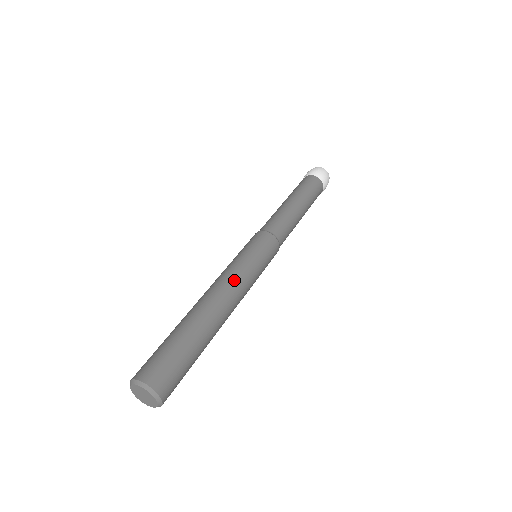
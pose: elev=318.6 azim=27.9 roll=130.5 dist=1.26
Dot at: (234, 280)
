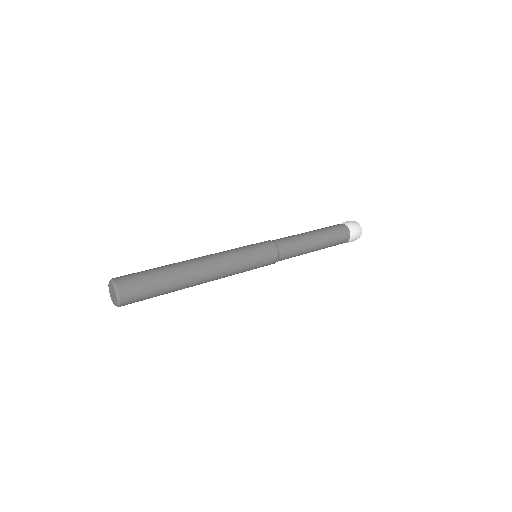
Dot at: (222, 257)
